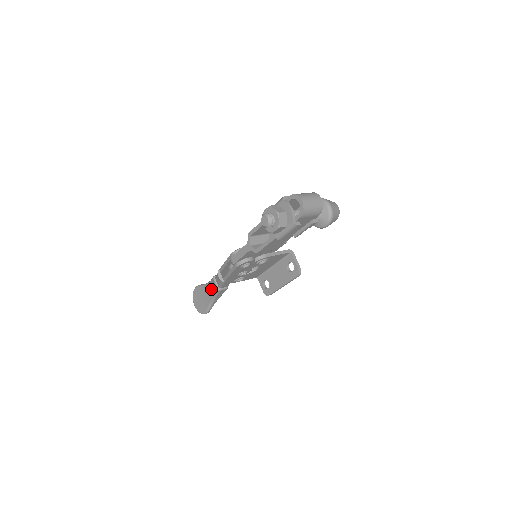
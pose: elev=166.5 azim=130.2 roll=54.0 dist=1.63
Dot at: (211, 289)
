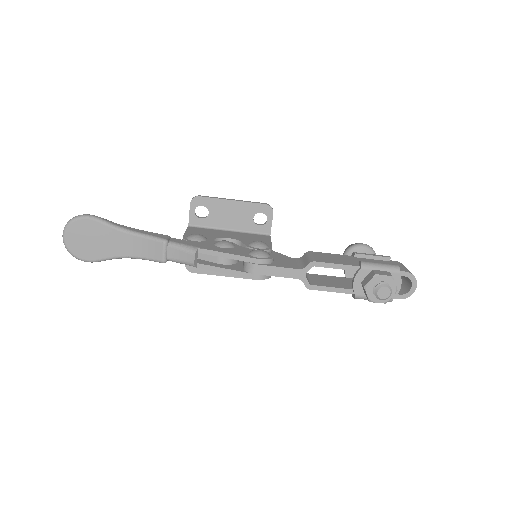
Dot at: (137, 246)
